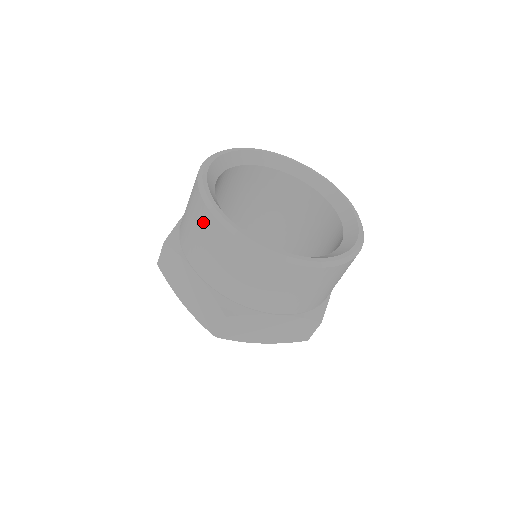
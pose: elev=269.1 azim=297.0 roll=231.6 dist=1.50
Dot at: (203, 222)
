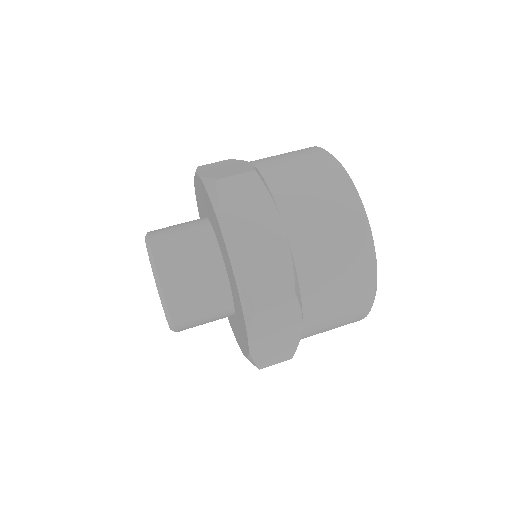
Dot at: occluded
